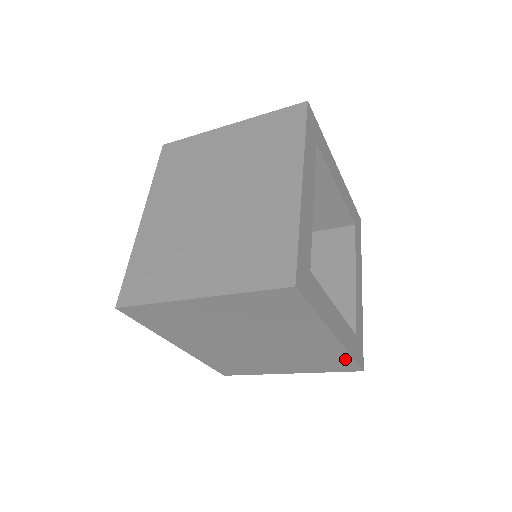
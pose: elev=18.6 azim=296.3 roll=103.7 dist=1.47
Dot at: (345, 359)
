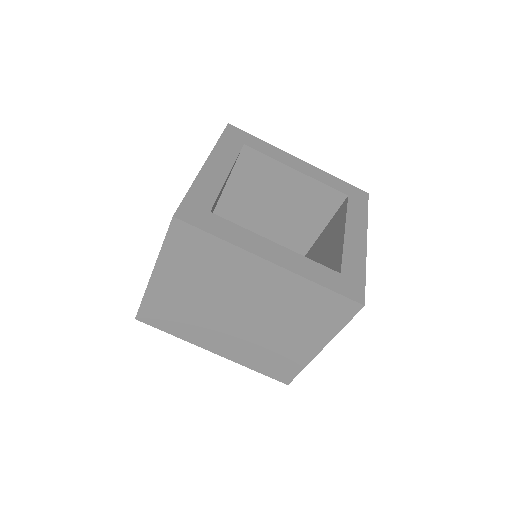
Dot at: (324, 294)
